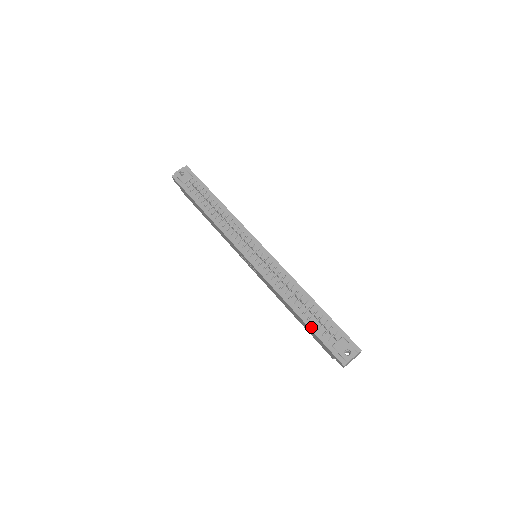
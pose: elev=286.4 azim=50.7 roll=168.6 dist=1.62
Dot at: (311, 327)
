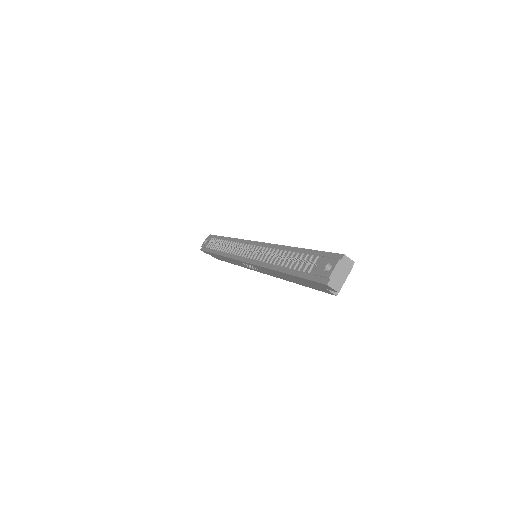
Dot at: (293, 273)
